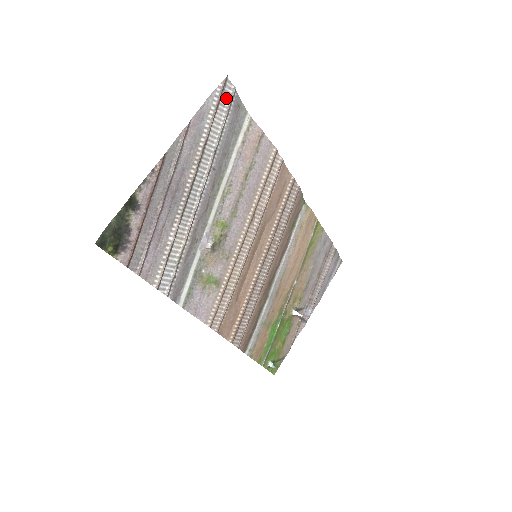
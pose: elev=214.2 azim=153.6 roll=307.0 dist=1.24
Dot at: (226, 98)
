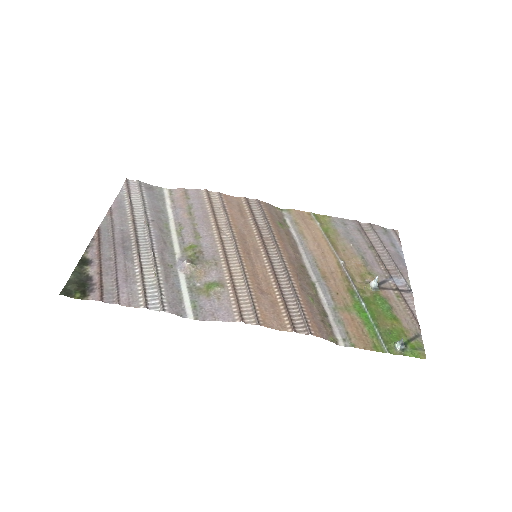
Dot at: (135, 188)
